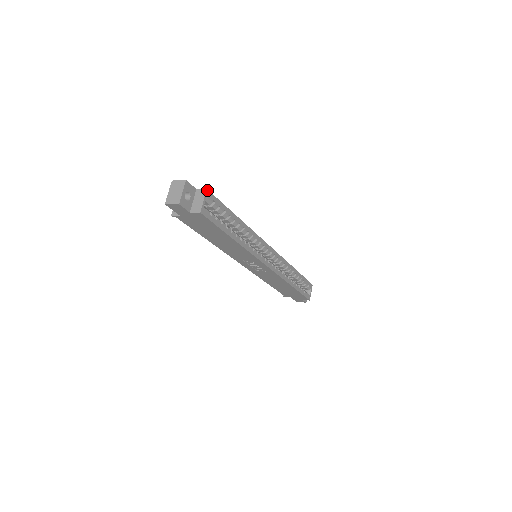
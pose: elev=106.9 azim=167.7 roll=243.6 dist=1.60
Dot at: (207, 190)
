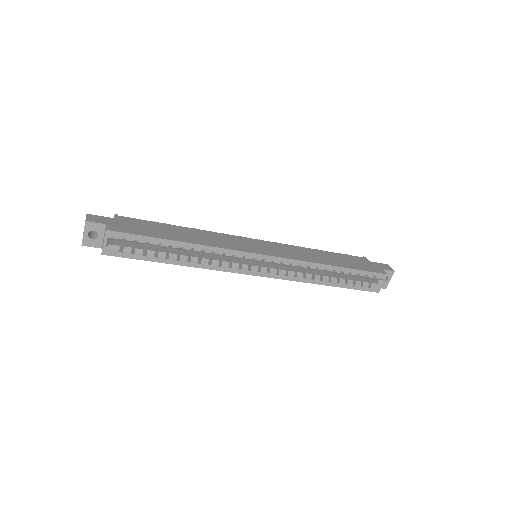
Dot at: (107, 230)
